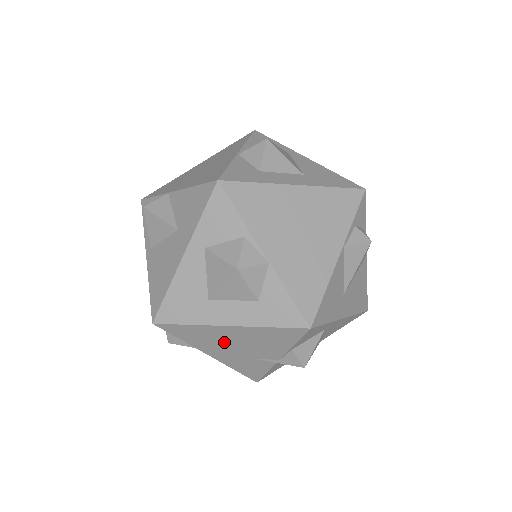
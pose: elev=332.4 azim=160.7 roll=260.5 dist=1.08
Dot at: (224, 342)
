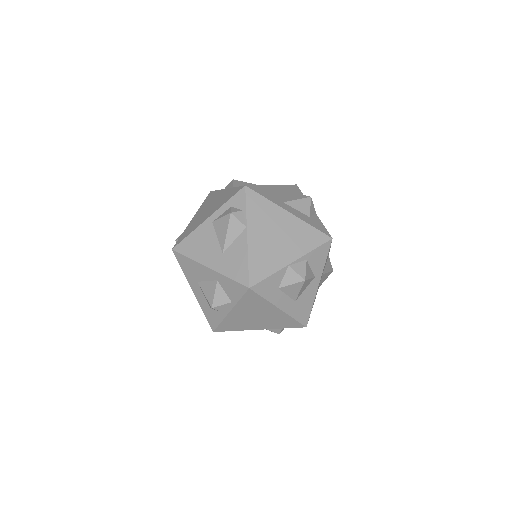
Dot at: occluded
